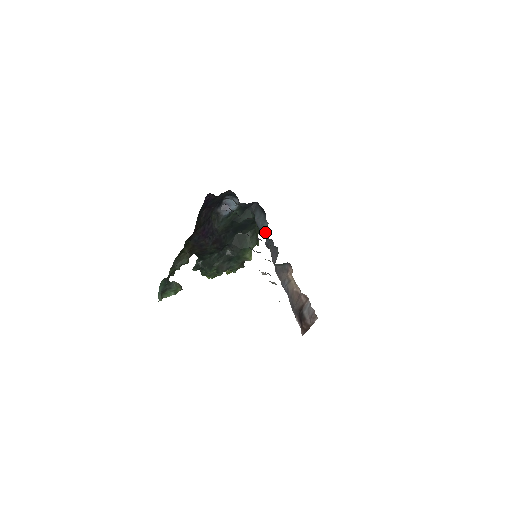
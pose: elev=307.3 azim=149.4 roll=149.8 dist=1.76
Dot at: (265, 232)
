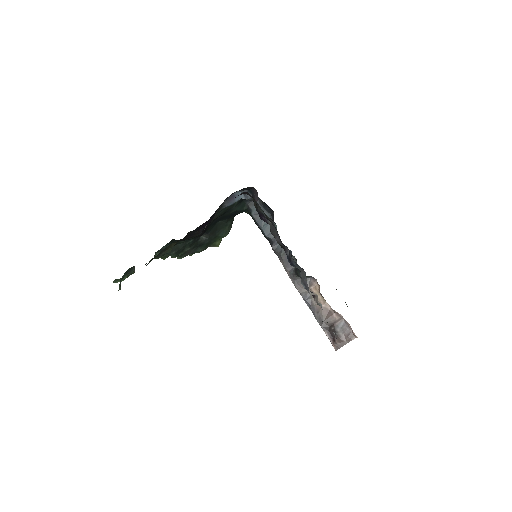
Dot at: occluded
